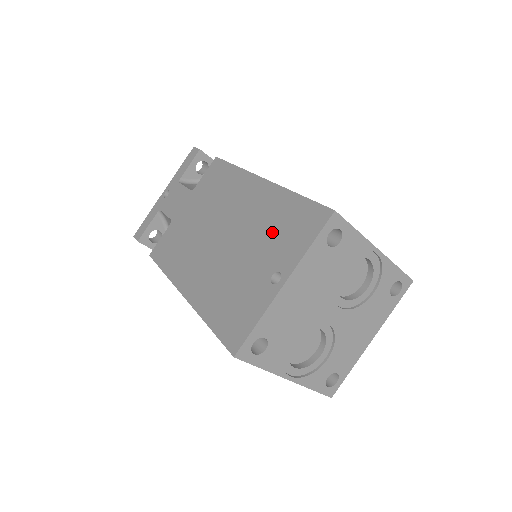
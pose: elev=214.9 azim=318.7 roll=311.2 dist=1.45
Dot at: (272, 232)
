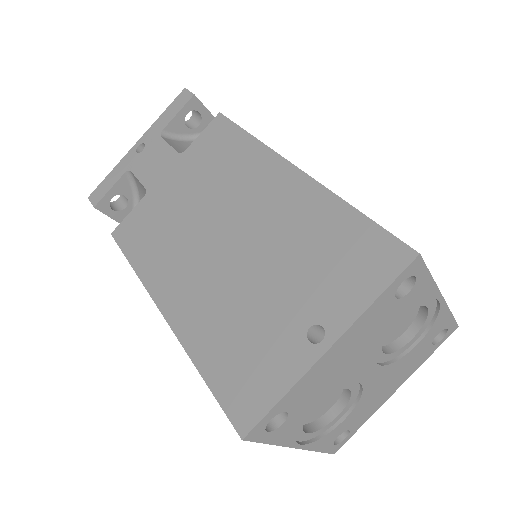
Dot at: (310, 257)
